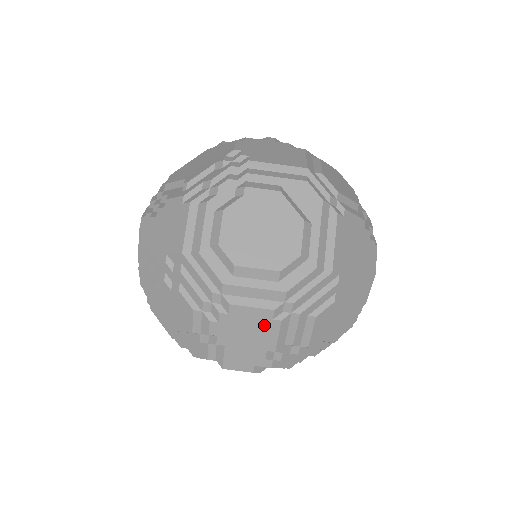
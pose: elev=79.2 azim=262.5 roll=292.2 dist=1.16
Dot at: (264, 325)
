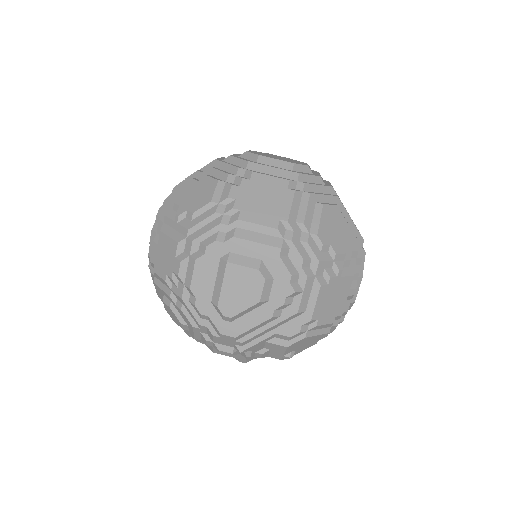
Dot at: (280, 193)
